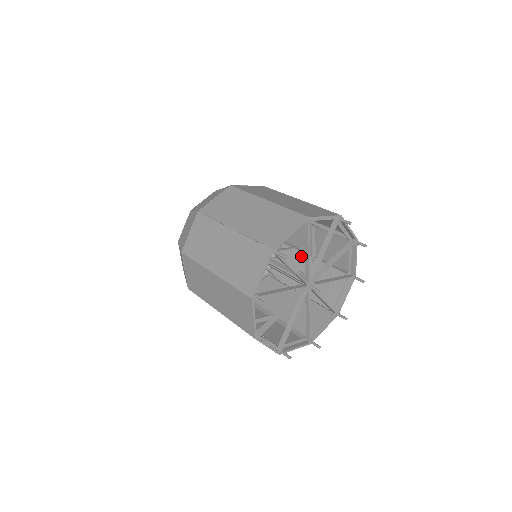
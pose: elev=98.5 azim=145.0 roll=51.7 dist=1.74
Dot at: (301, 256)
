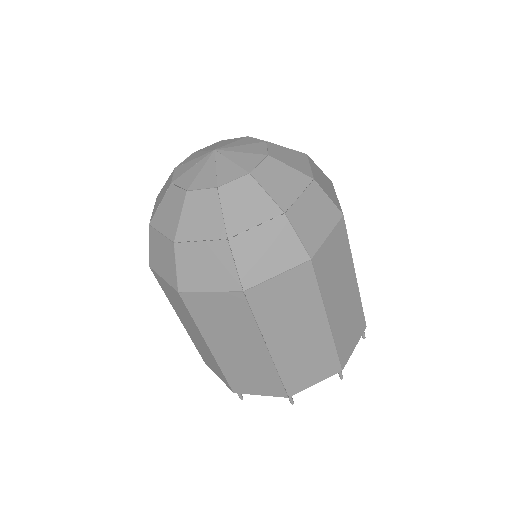
Dot at: occluded
